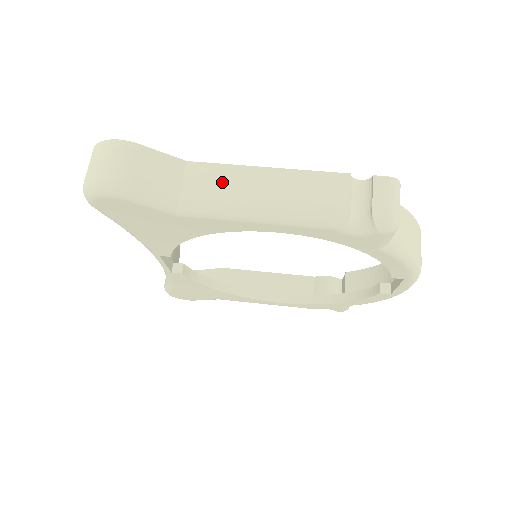
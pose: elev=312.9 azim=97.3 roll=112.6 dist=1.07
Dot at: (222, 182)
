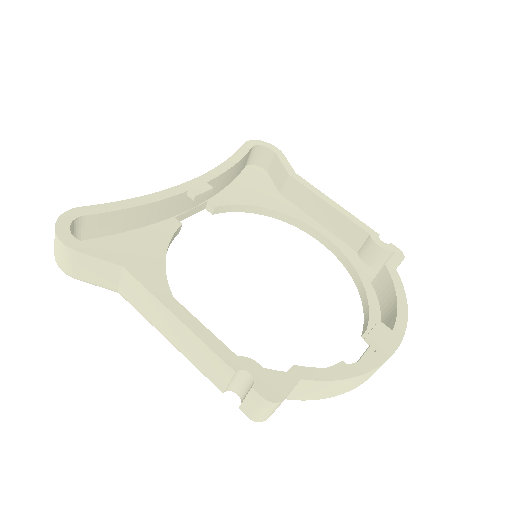
Dot at: (144, 302)
